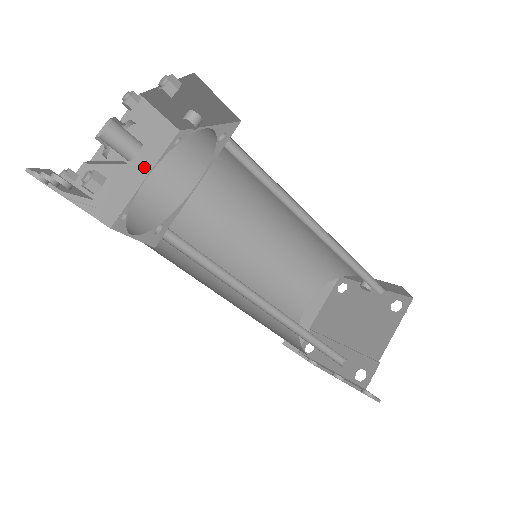
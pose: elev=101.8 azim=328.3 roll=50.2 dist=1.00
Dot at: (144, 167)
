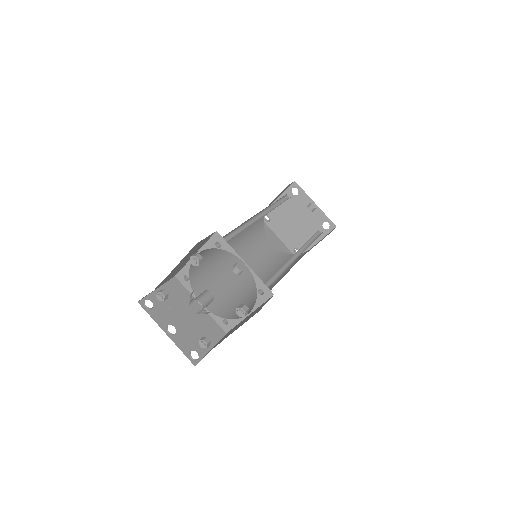
Dot at: (194, 253)
